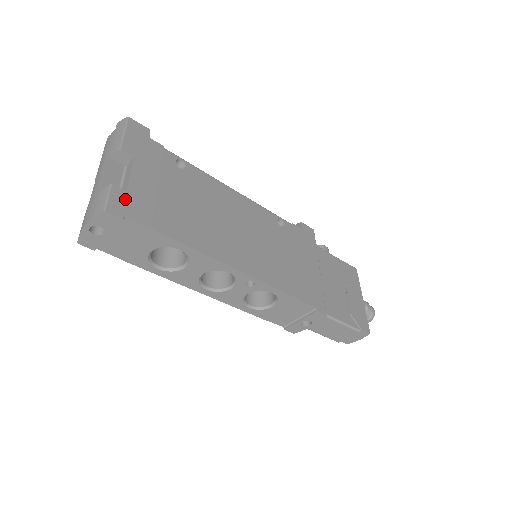
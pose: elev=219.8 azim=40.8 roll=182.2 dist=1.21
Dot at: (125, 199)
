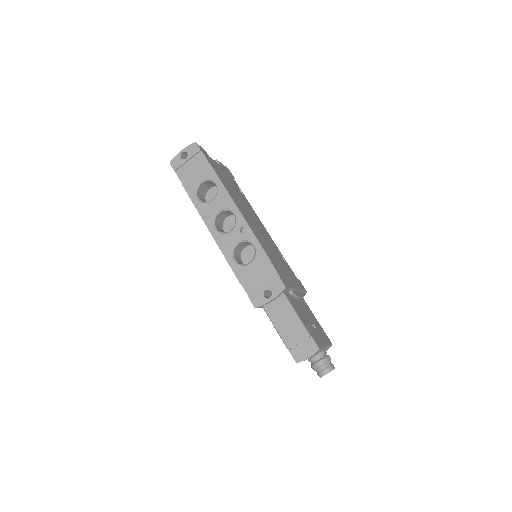
Dot at: (206, 154)
